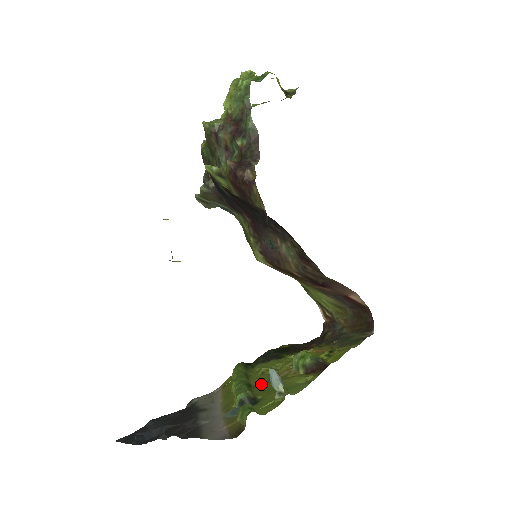
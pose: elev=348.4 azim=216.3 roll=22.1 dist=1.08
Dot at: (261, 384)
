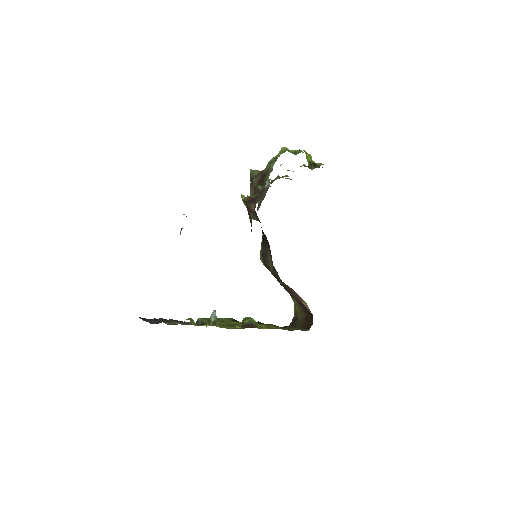
Dot at: occluded
